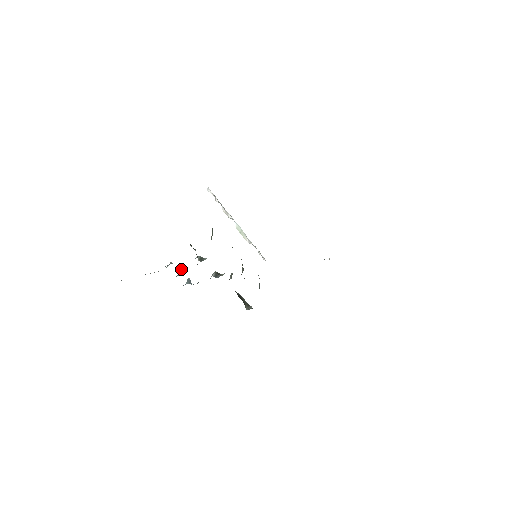
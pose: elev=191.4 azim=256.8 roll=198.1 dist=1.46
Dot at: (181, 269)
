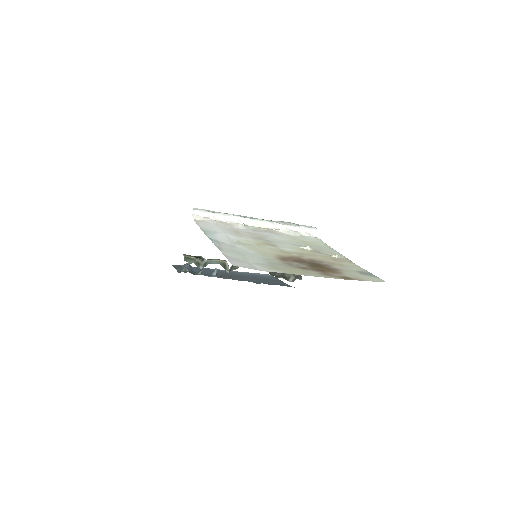
Dot at: occluded
